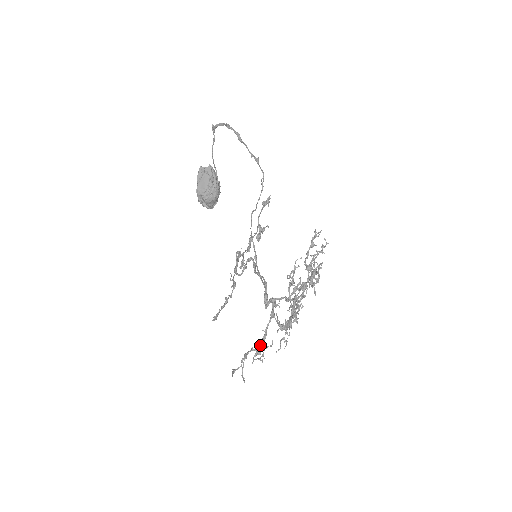
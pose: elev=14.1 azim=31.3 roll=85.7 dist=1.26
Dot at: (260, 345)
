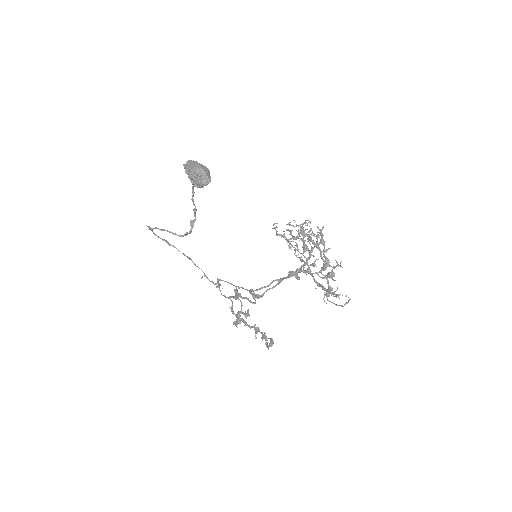
Dot at: (326, 291)
